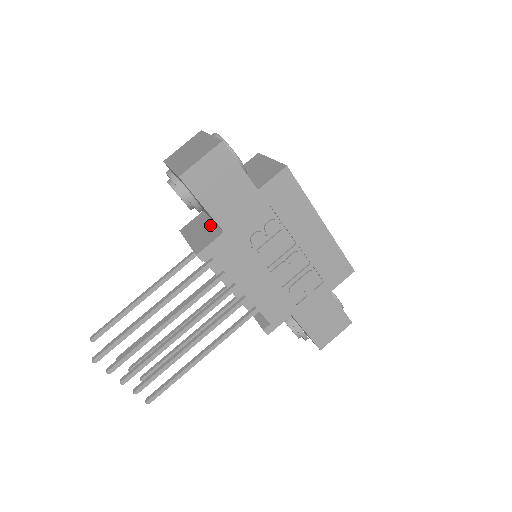
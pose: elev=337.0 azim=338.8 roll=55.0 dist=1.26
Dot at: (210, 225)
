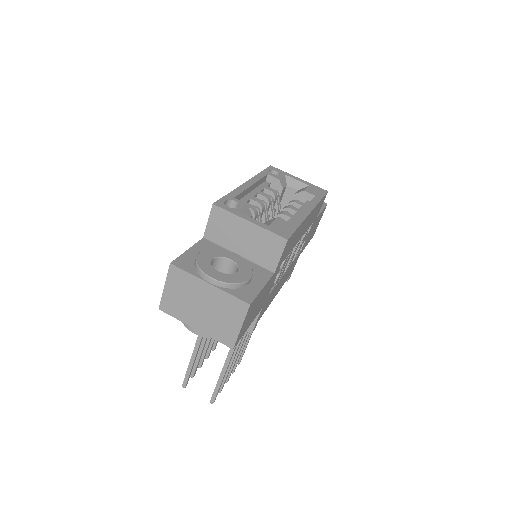
Dot at: occluded
